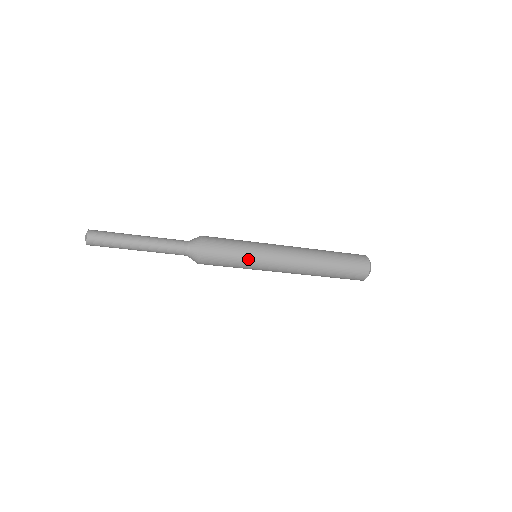
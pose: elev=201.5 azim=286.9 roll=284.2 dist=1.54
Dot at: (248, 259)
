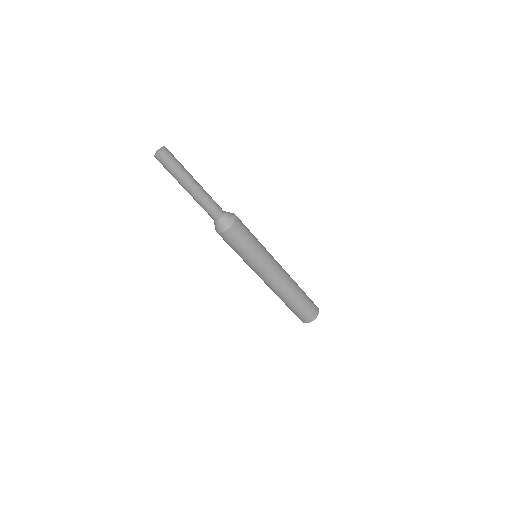
Dot at: (257, 251)
